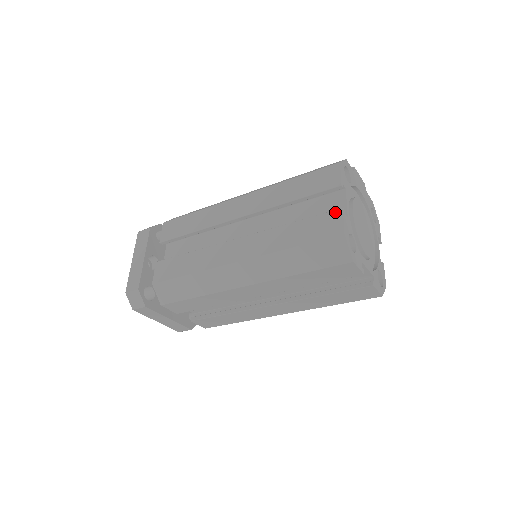
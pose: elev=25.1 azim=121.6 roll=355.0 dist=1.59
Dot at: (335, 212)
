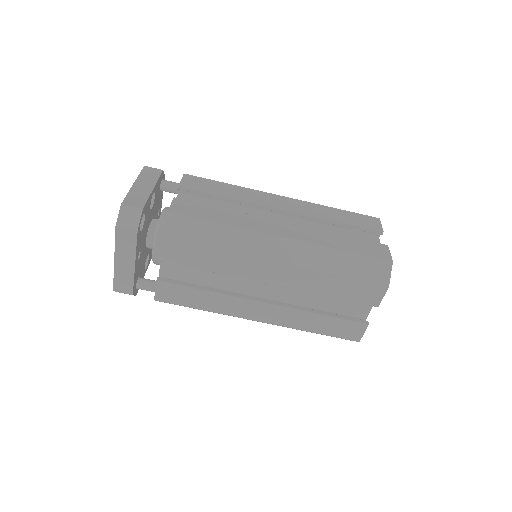
Dot at: (382, 245)
